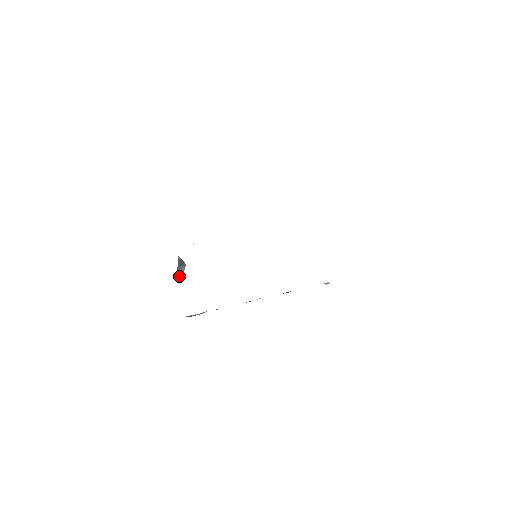
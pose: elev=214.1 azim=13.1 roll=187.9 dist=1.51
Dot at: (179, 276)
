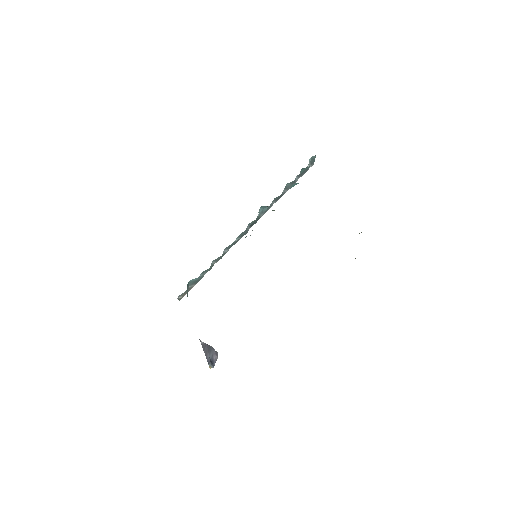
Dot at: (211, 366)
